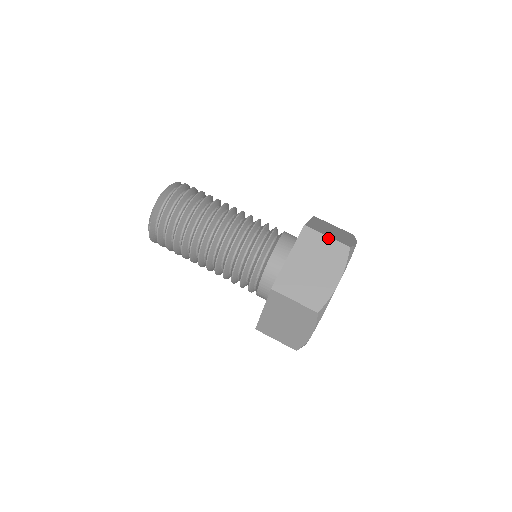
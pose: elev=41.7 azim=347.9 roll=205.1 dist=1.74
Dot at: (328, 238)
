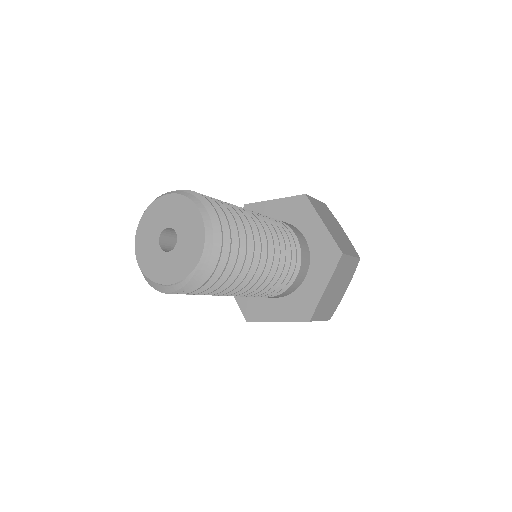
Dot at: (352, 258)
